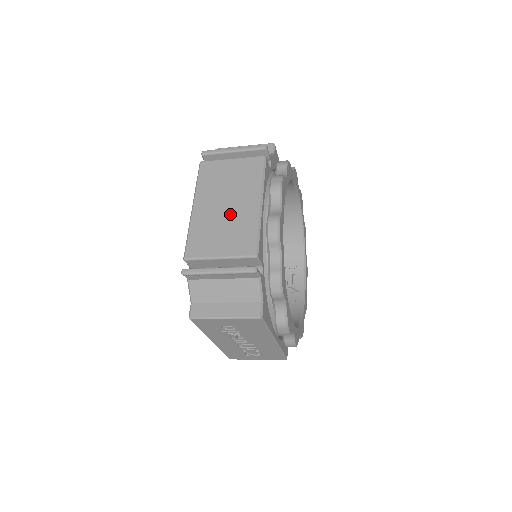
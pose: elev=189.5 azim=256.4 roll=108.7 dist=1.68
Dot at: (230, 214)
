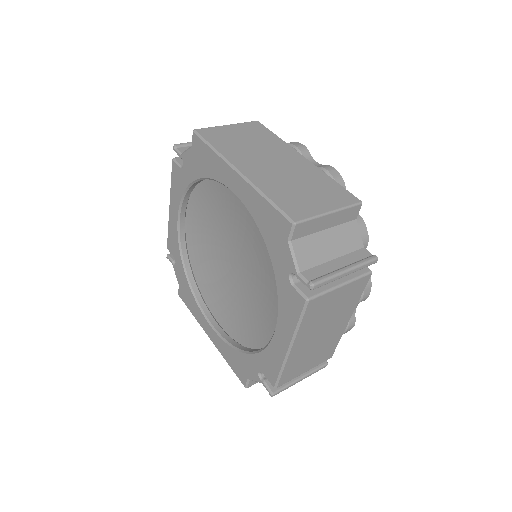
Dot at: (323, 340)
